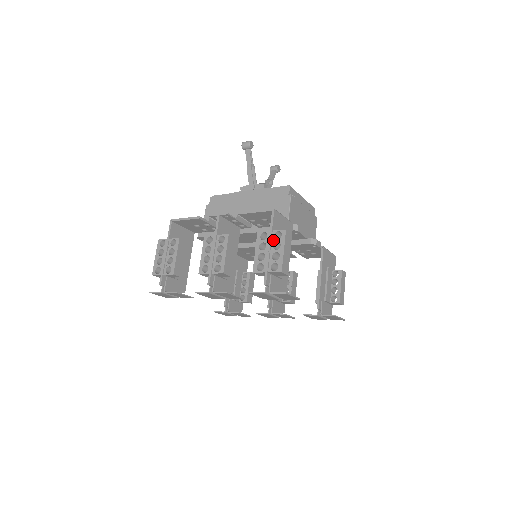
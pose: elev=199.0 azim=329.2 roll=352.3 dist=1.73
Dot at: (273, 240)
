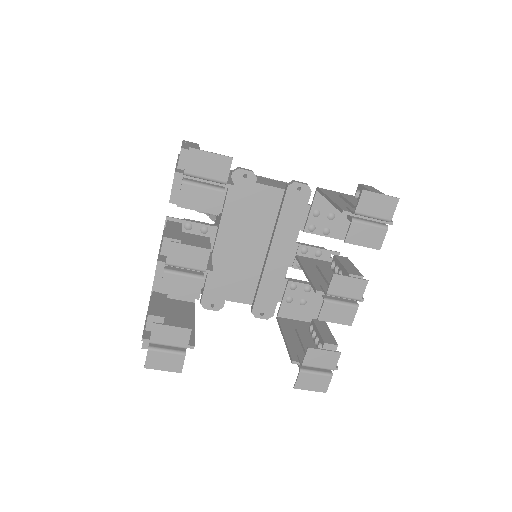
Dot at: occluded
